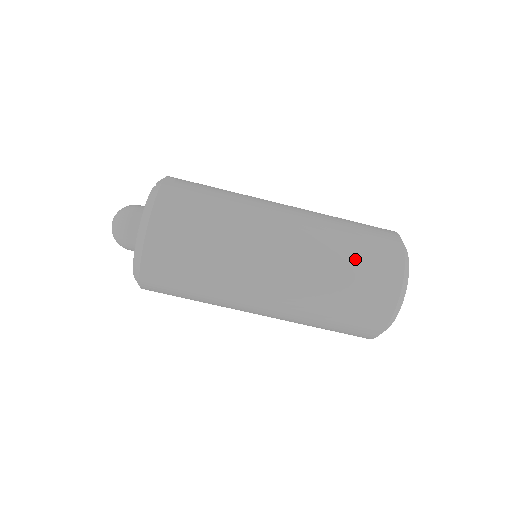
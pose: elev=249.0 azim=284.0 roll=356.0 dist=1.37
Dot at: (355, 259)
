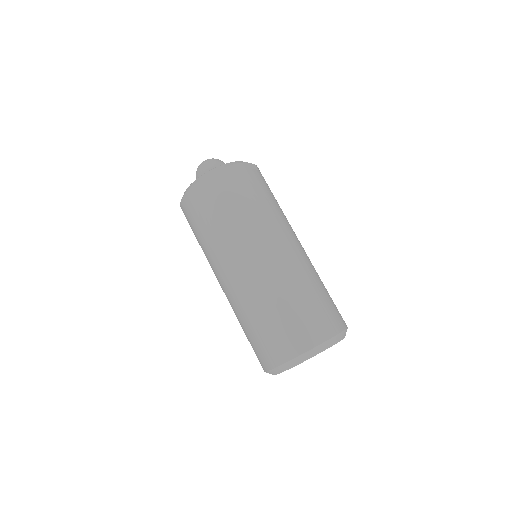
Dot at: (298, 306)
